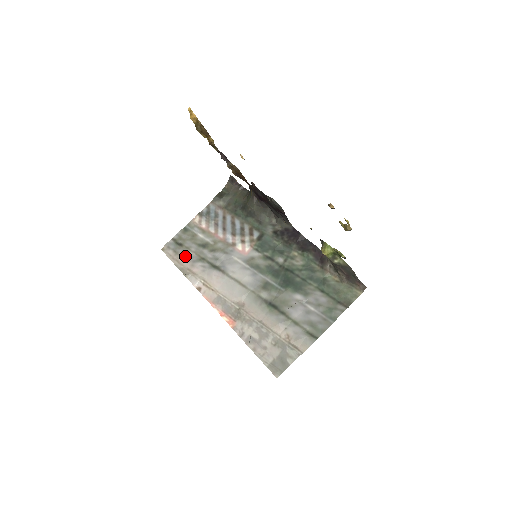
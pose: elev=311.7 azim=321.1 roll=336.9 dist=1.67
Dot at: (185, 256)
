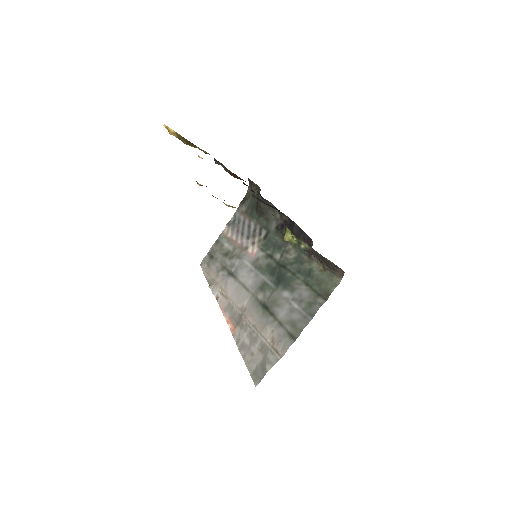
Dot at: (213, 267)
